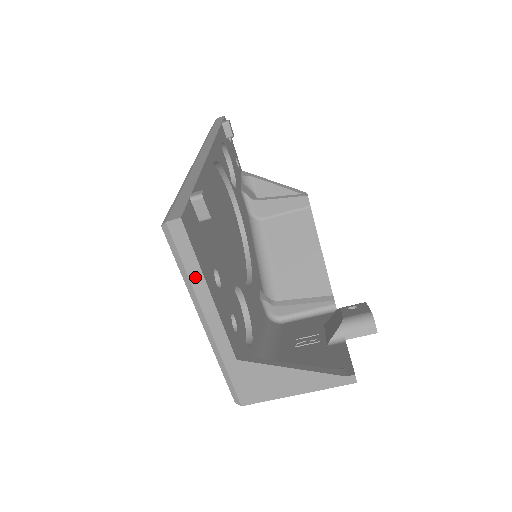
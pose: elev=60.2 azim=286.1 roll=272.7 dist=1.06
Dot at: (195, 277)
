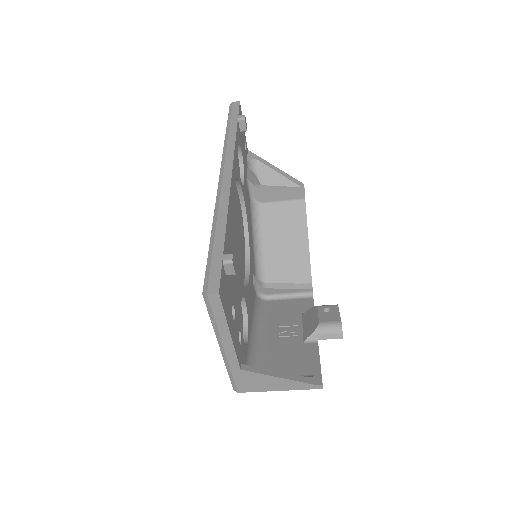
Dot at: (221, 325)
